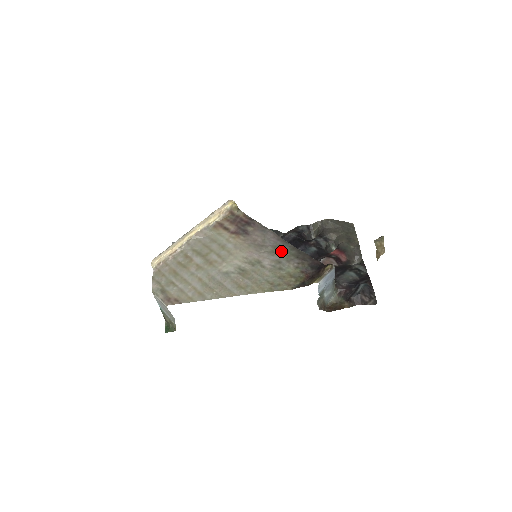
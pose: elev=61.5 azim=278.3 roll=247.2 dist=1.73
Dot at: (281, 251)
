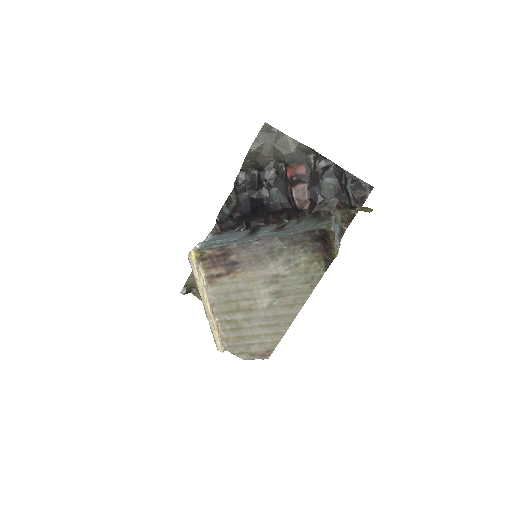
Dot at: (278, 251)
